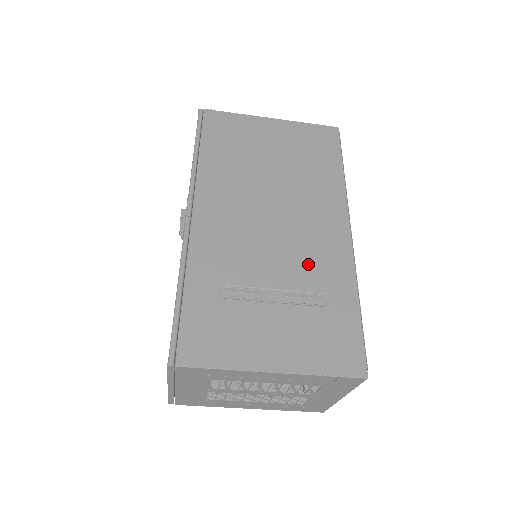
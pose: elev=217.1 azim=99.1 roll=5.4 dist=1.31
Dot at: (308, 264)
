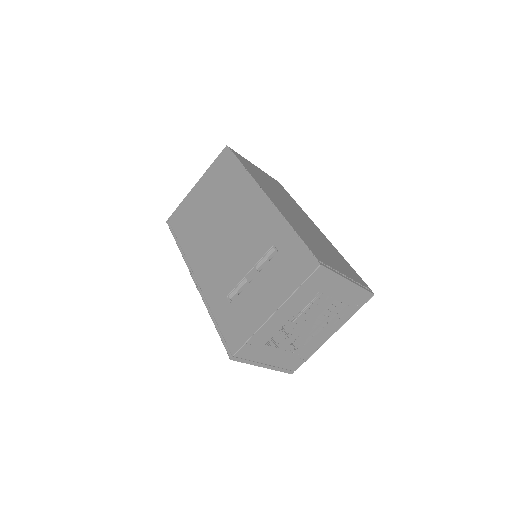
Dot at: (257, 239)
